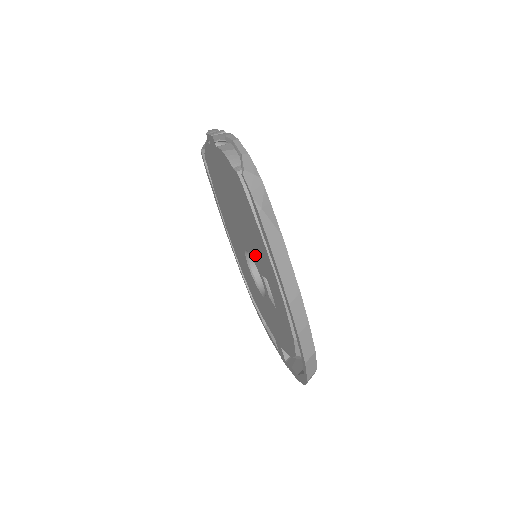
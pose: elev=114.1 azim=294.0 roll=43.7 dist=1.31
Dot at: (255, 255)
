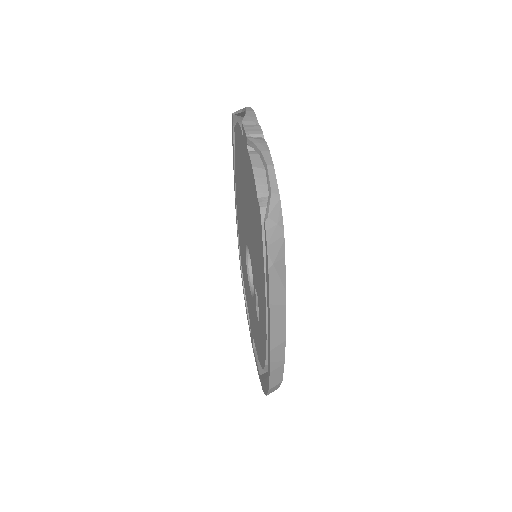
Dot at: (254, 268)
